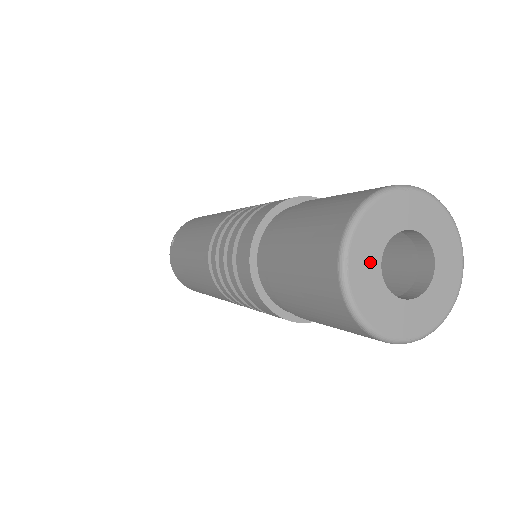
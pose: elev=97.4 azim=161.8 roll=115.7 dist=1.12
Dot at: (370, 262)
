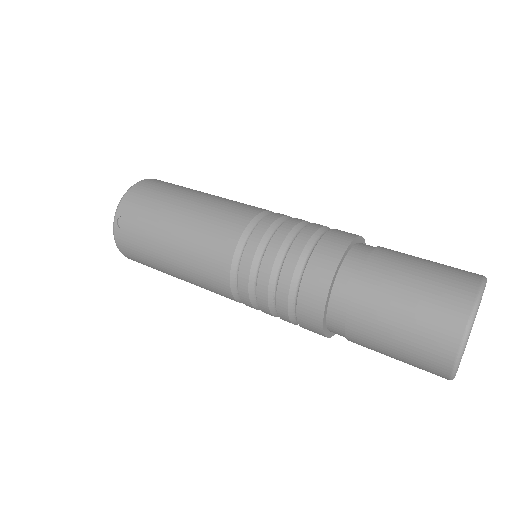
Dot at: occluded
